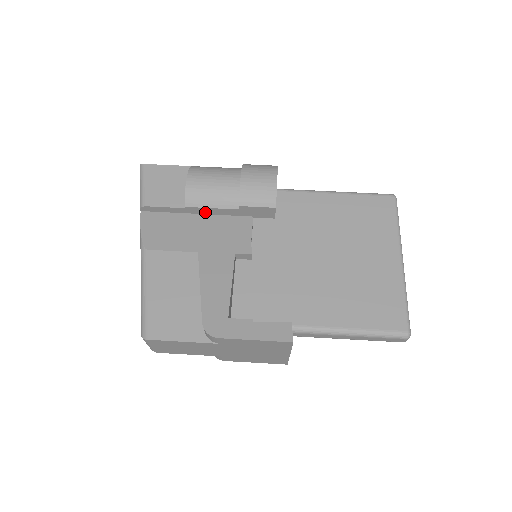
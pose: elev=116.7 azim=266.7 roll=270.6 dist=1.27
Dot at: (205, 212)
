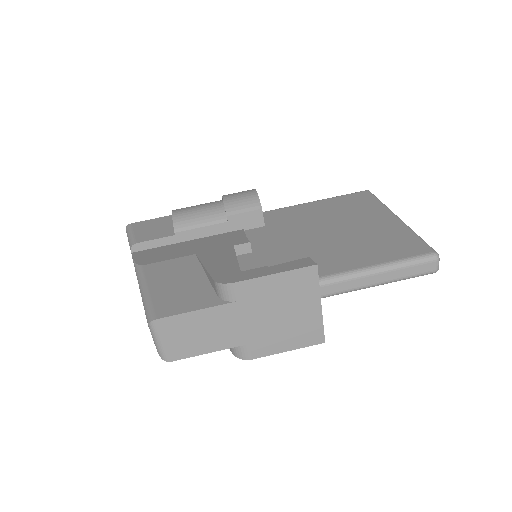
Dot at: (196, 236)
